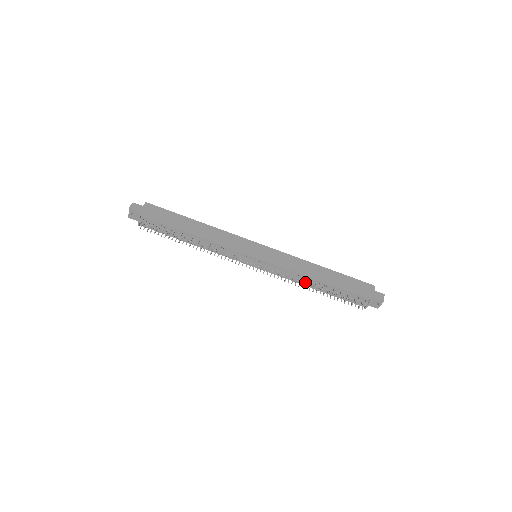
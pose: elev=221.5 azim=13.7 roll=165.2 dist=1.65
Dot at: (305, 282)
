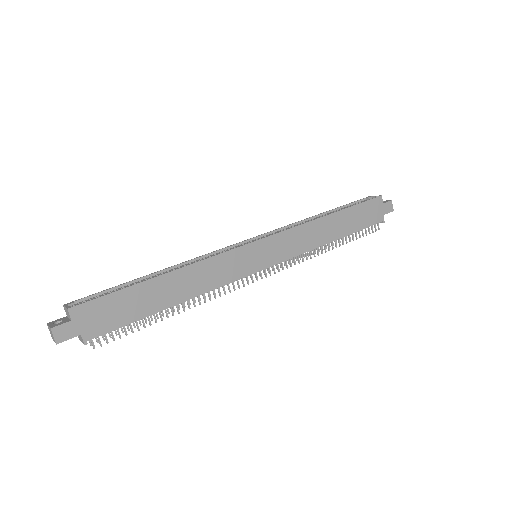
Dot at: (322, 252)
